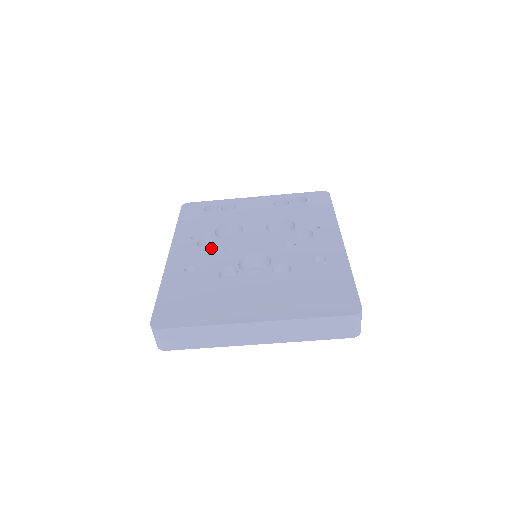
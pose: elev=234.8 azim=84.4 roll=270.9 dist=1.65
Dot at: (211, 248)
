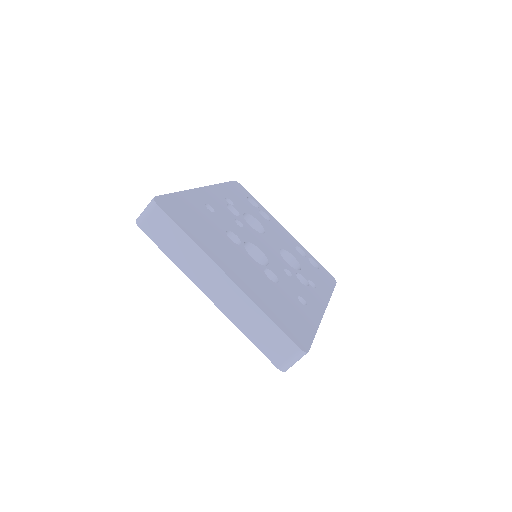
Dot at: (234, 216)
